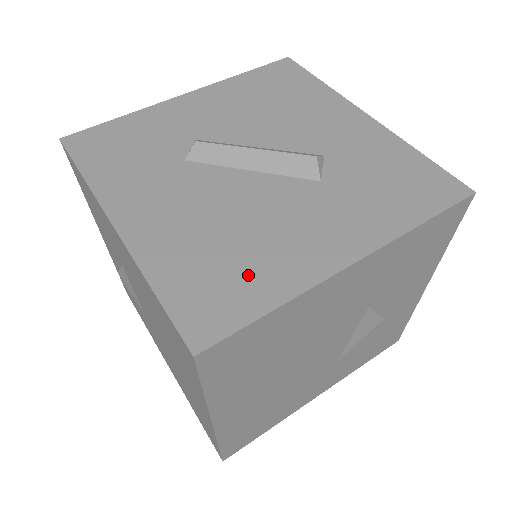
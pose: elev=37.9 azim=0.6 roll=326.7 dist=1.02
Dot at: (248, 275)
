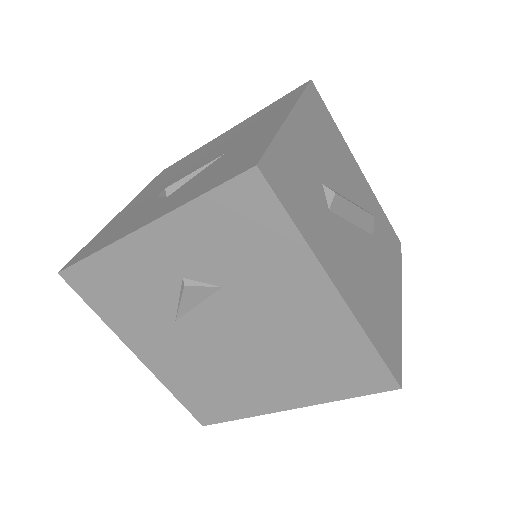
Dot at: (388, 321)
